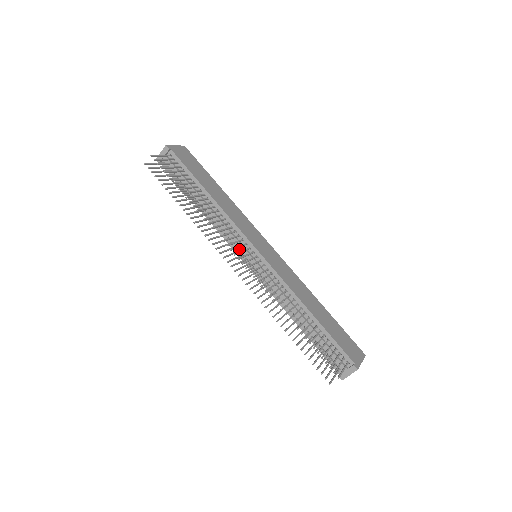
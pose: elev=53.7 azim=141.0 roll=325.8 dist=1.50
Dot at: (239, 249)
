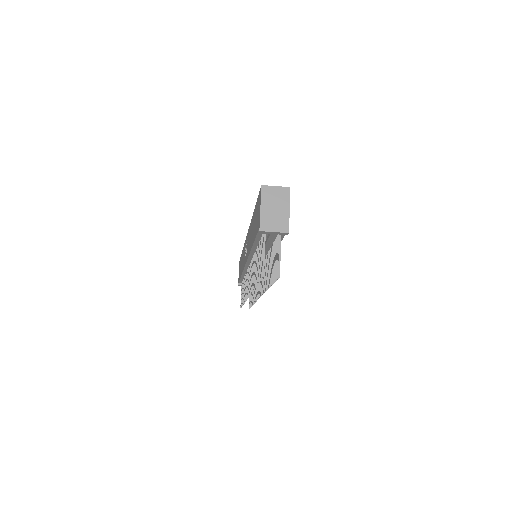
Dot at: occluded
